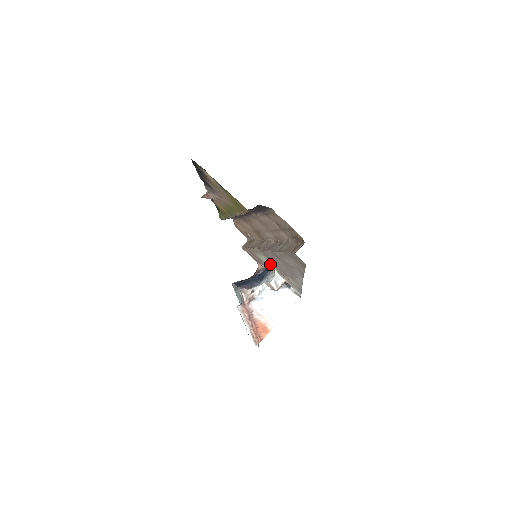
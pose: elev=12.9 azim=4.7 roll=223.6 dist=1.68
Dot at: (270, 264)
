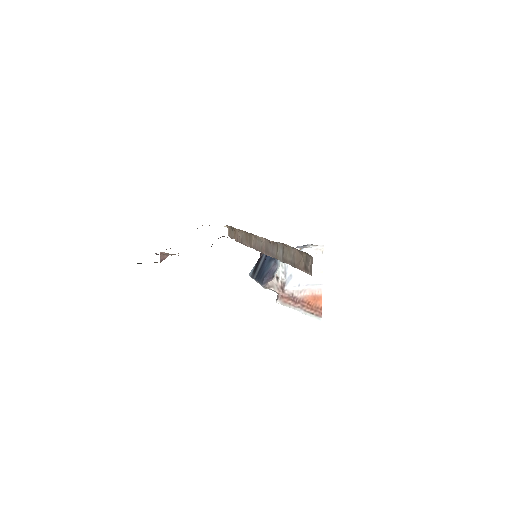
Dot at: occluded
